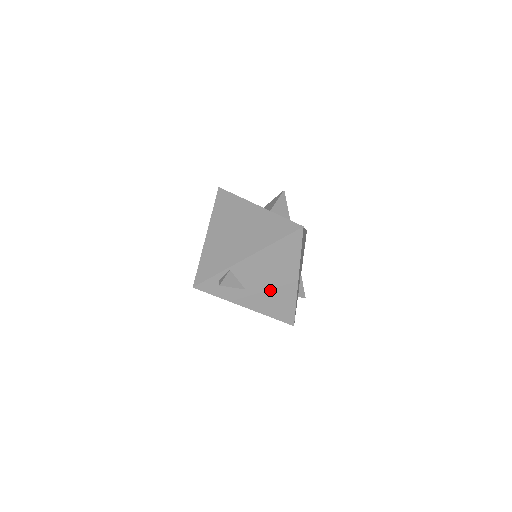
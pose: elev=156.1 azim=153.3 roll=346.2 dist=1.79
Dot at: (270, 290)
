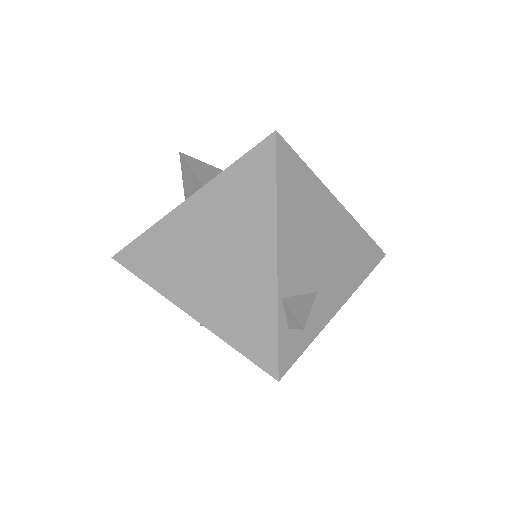
Dot at: (334, 254)
